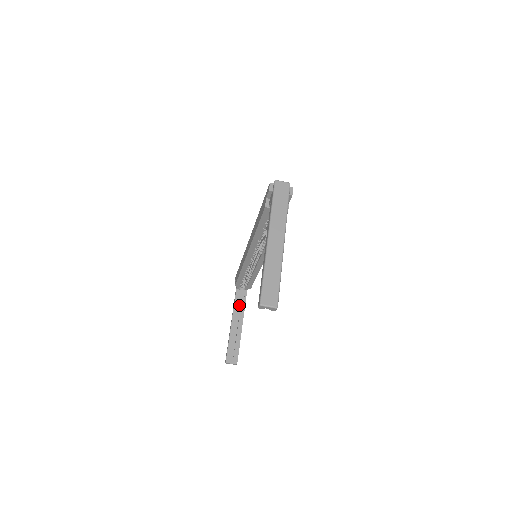
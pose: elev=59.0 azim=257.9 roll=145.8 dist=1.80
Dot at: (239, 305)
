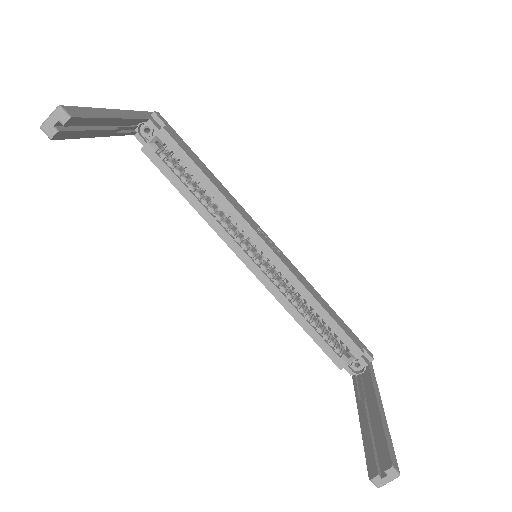
Dot at: (365, 390)
